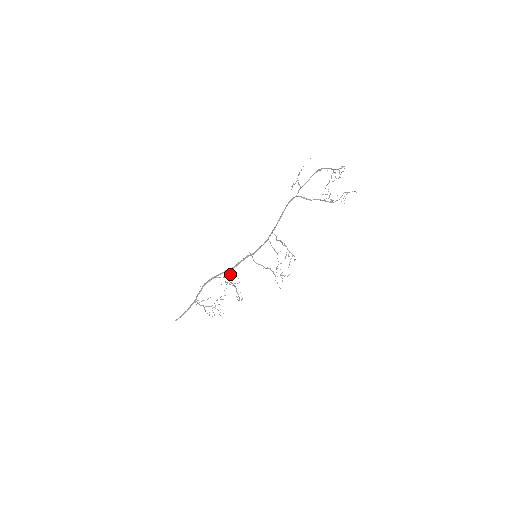
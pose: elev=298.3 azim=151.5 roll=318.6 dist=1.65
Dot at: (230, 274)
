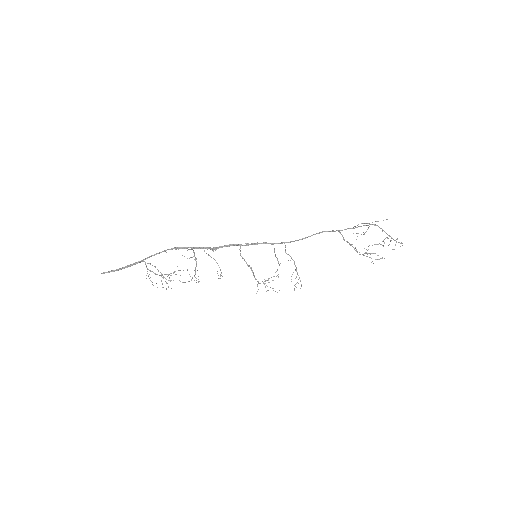
Dot at: occluded
